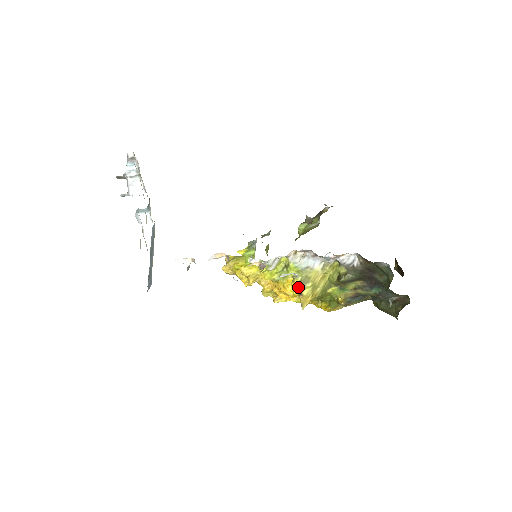
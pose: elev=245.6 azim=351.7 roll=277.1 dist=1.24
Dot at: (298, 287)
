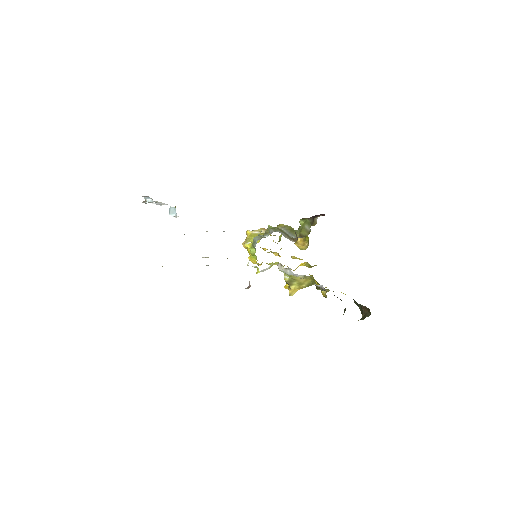
Dot at: (287, 283)
